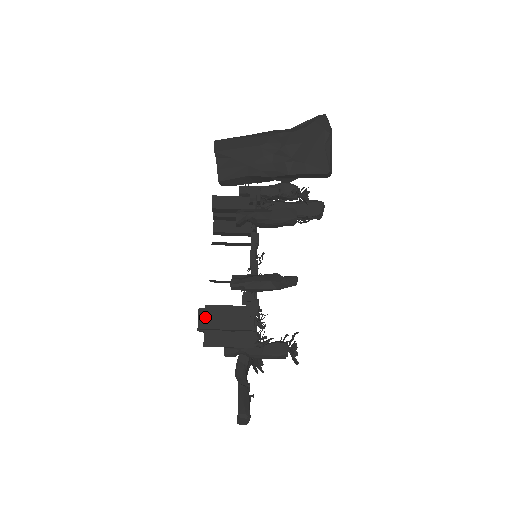
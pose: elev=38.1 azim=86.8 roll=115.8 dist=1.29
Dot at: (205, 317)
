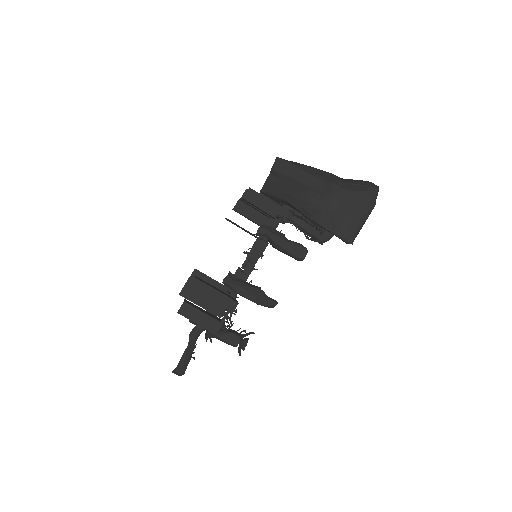
Dot at: (190, 288)
